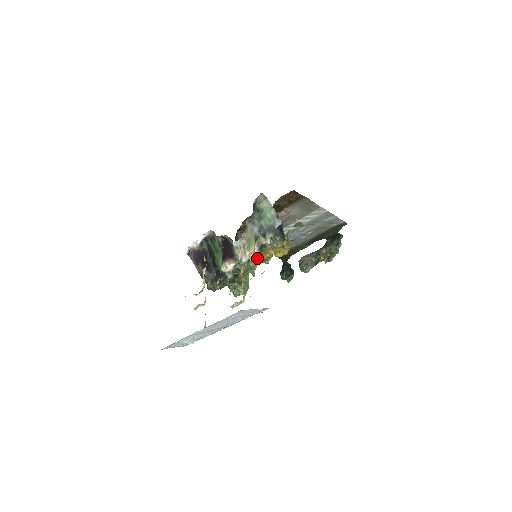
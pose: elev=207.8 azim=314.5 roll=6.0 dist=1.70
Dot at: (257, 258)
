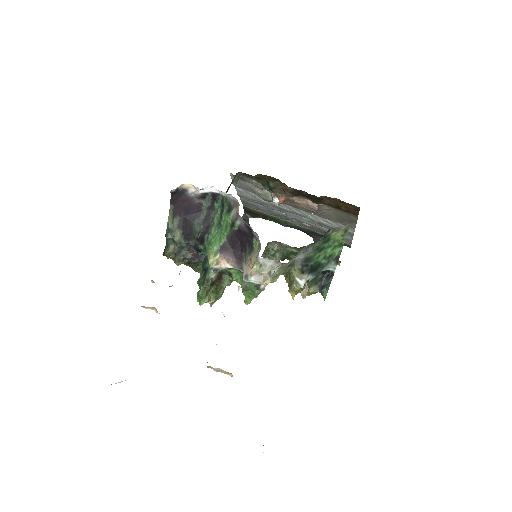
Dot at: occluded
